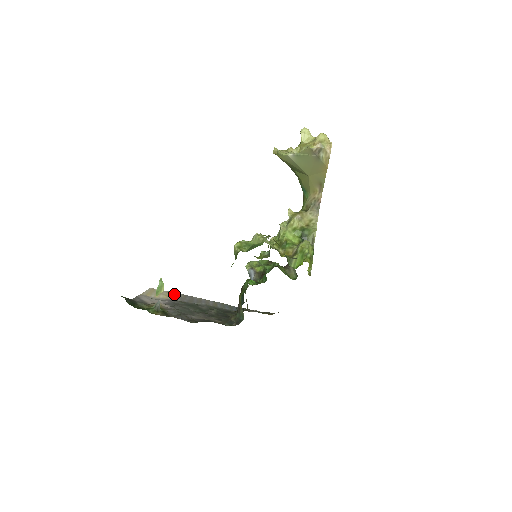
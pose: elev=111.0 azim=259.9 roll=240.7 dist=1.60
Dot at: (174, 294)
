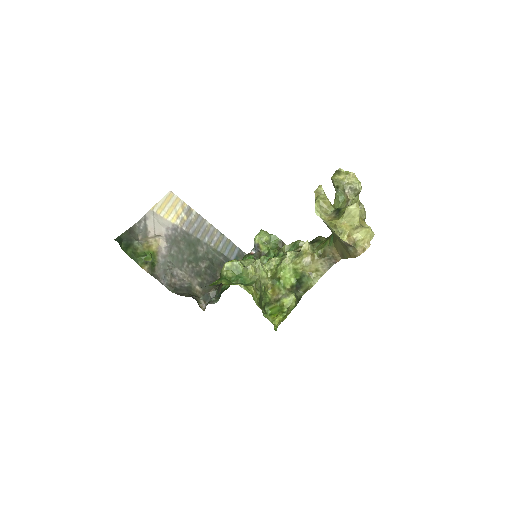
Dot at: (187, 212)
